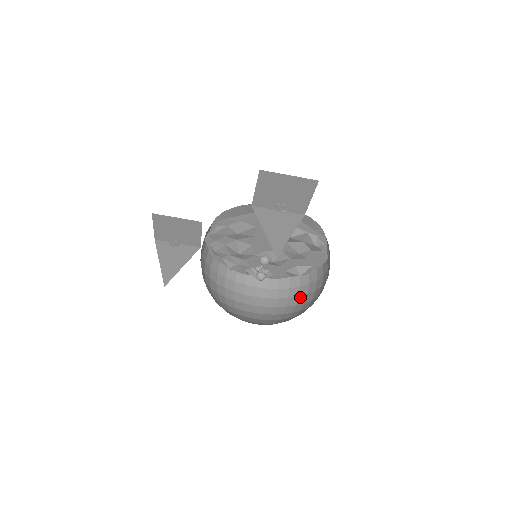
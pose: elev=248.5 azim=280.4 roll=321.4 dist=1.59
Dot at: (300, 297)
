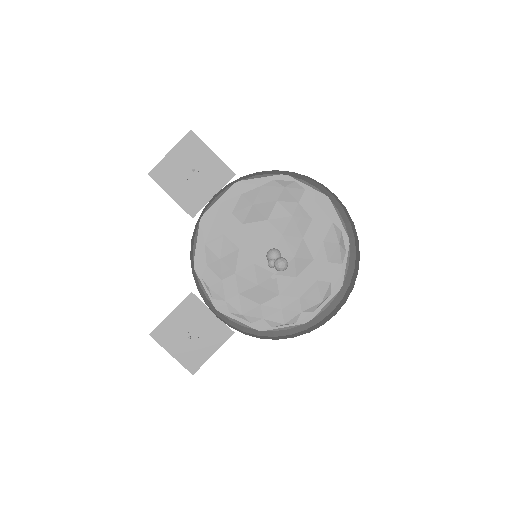
Dot at: (358, 251)
